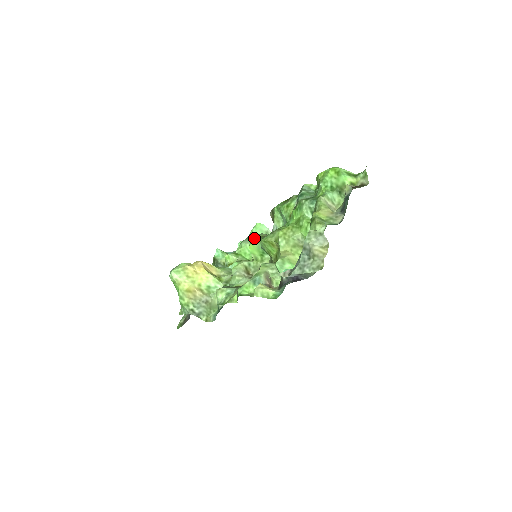
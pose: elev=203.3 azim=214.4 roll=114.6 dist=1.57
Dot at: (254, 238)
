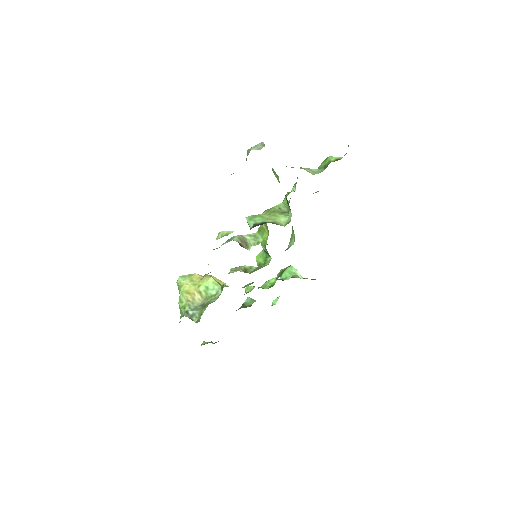
Dot at: (281, 279)
